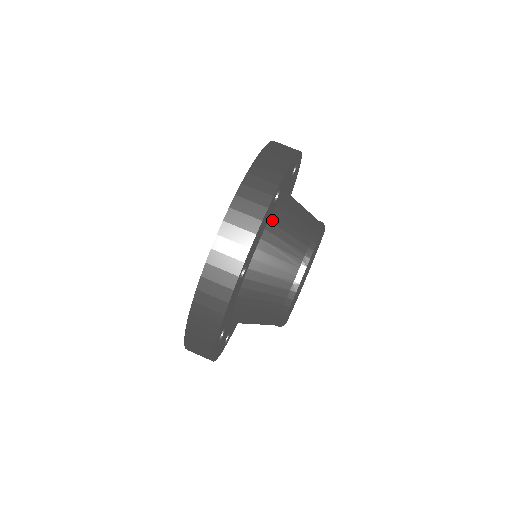
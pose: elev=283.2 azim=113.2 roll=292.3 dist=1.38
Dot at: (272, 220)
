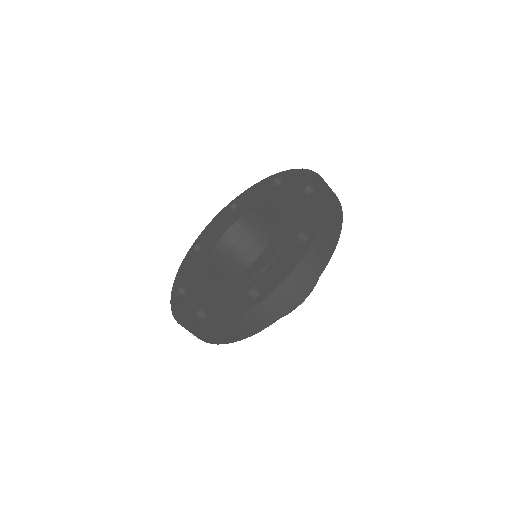
Dot at: occluded
